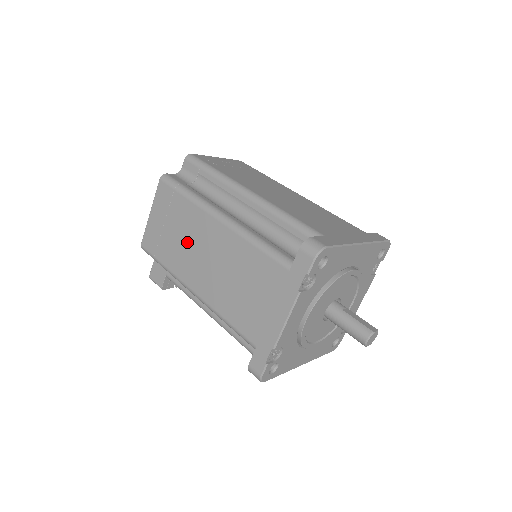
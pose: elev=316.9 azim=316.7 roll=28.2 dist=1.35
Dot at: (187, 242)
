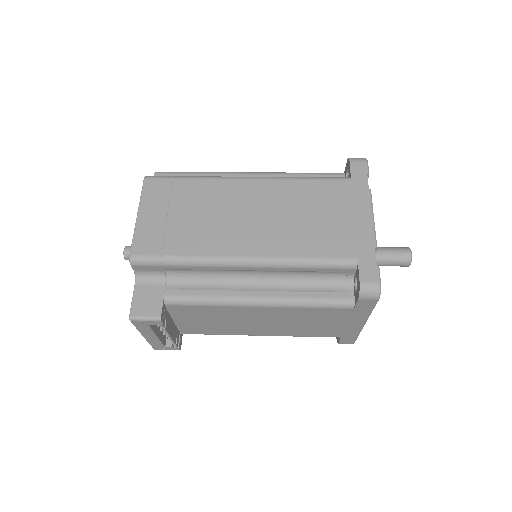
Dot at: (213, 215)
